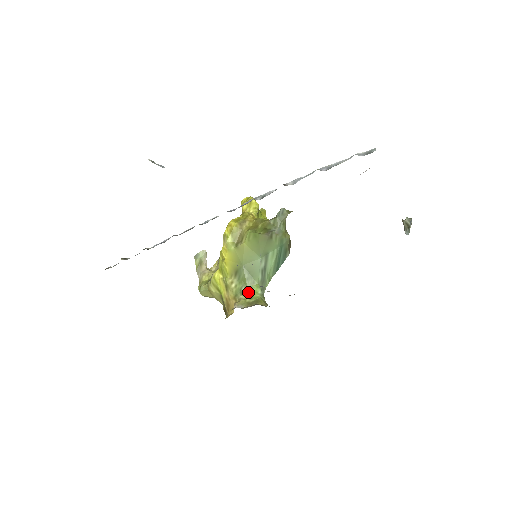
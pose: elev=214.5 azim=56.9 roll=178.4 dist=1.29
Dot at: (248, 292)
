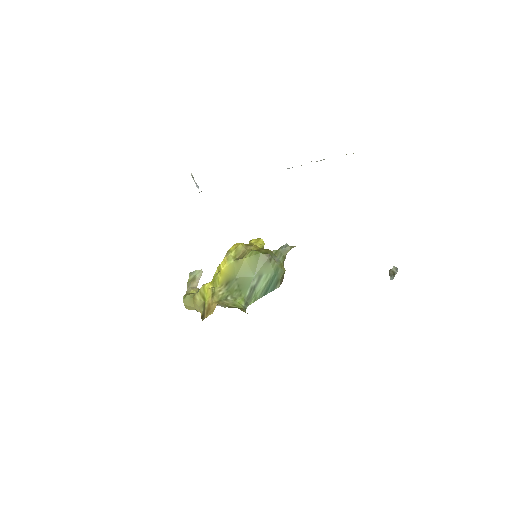
Dot at: (233, 300)
